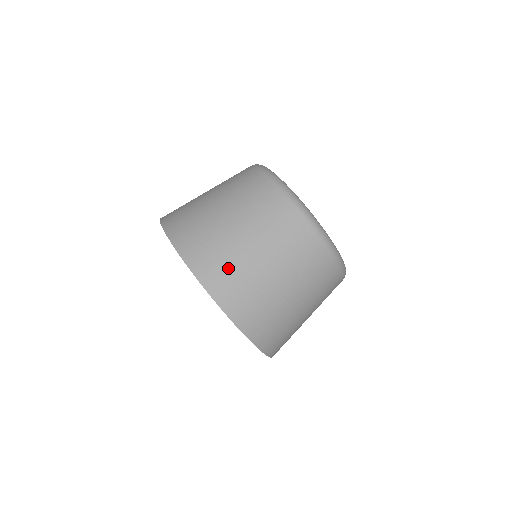
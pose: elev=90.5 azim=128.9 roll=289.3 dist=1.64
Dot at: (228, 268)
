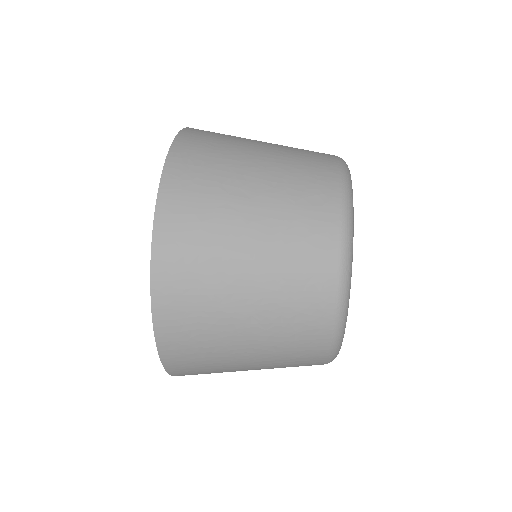
Dot at: (204, 194)
